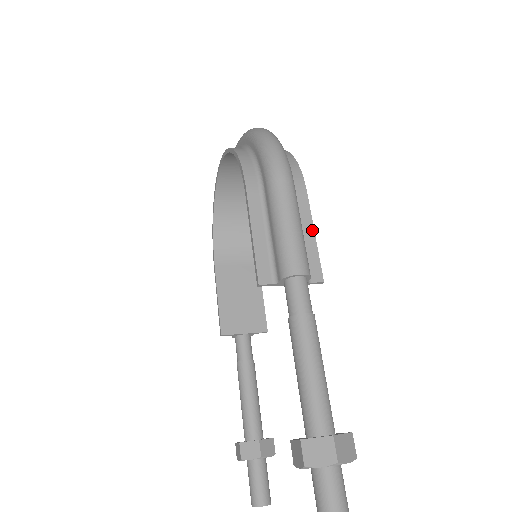
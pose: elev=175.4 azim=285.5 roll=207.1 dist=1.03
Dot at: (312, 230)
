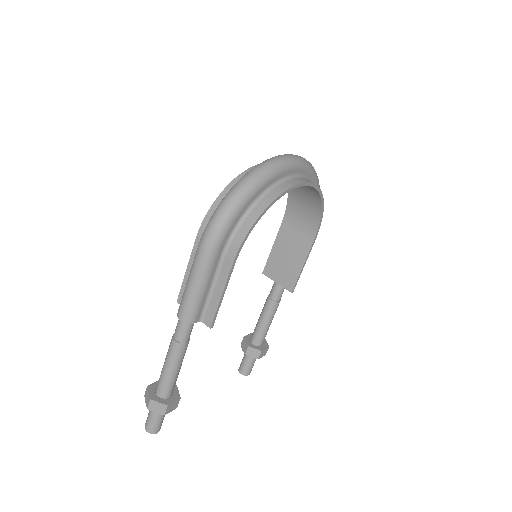
Dot at: (221, 292)
